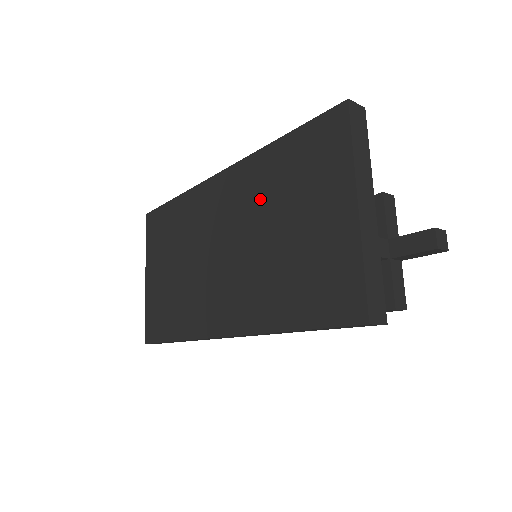
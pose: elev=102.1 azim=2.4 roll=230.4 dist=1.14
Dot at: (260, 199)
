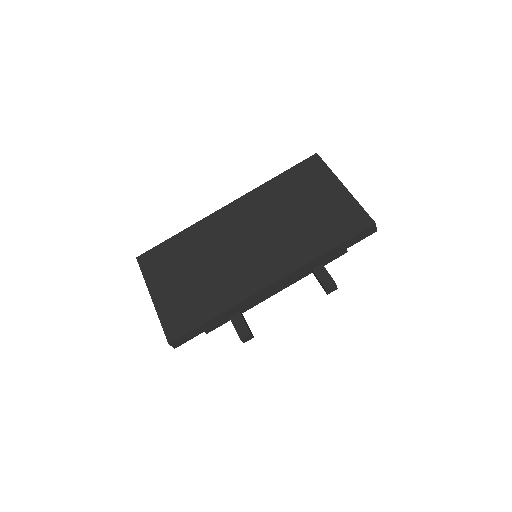
Dot at: (273, 205)
